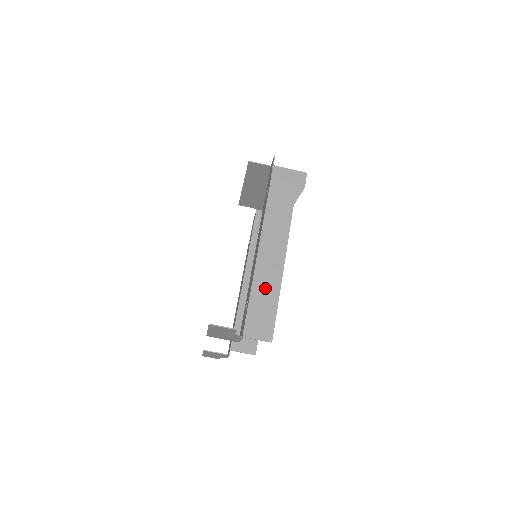
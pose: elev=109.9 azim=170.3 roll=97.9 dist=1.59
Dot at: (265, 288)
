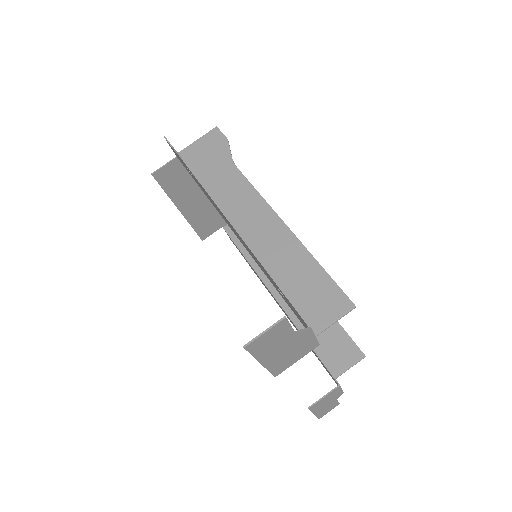
Dot at: (286, 262)
